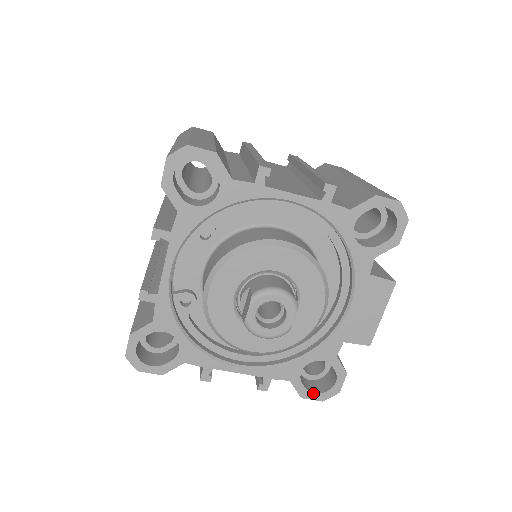
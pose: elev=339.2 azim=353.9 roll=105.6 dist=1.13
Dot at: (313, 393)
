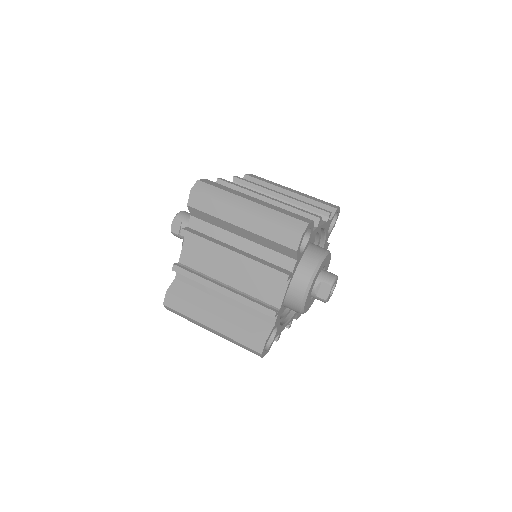
Dot at: (300, 314)
